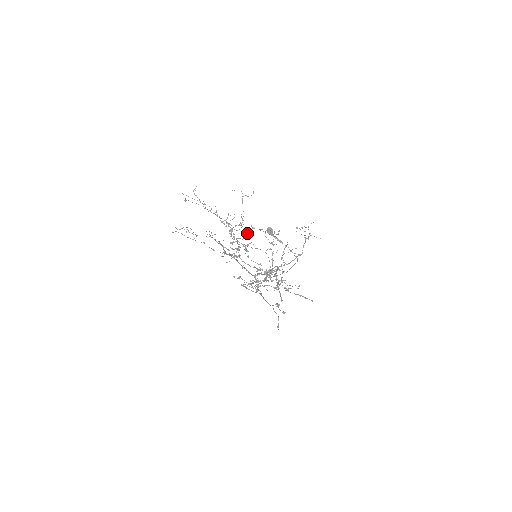
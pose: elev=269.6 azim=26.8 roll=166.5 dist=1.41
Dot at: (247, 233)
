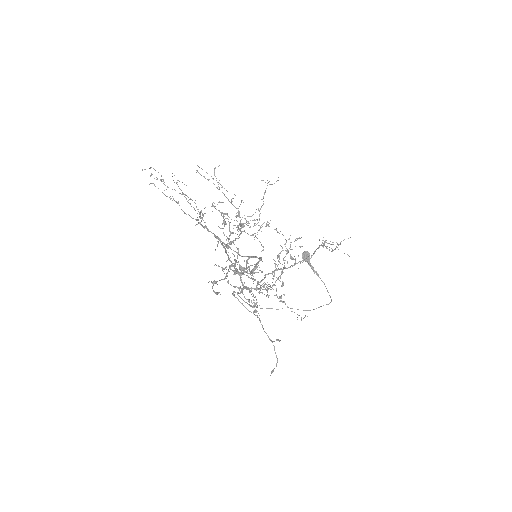
Dot at: (258, 230)
